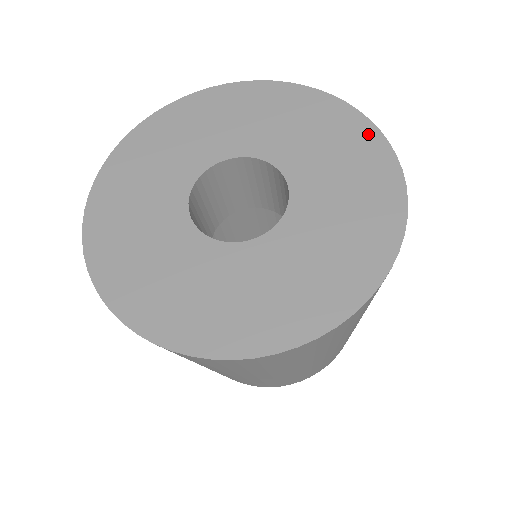
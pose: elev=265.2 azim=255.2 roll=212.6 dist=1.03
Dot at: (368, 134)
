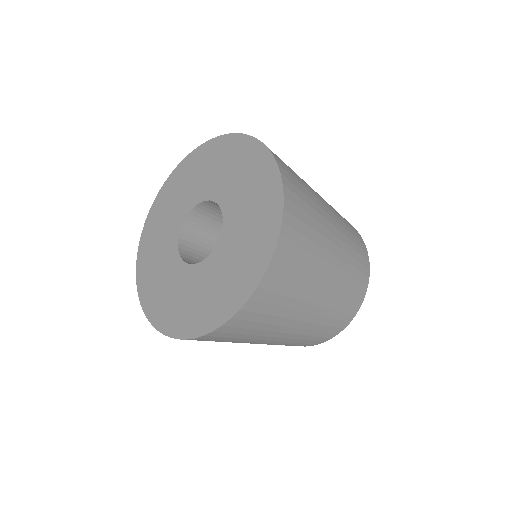
Dot at: (230, 141)
